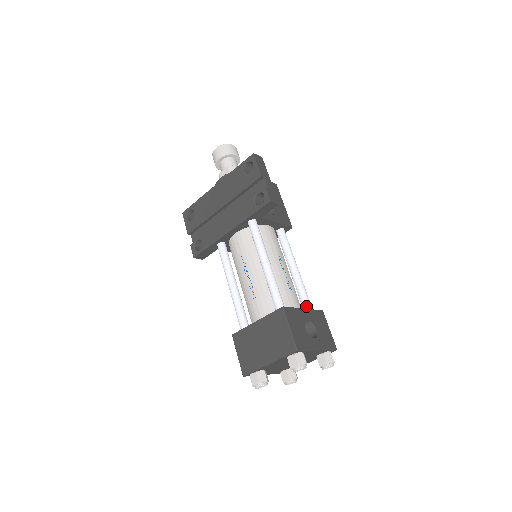
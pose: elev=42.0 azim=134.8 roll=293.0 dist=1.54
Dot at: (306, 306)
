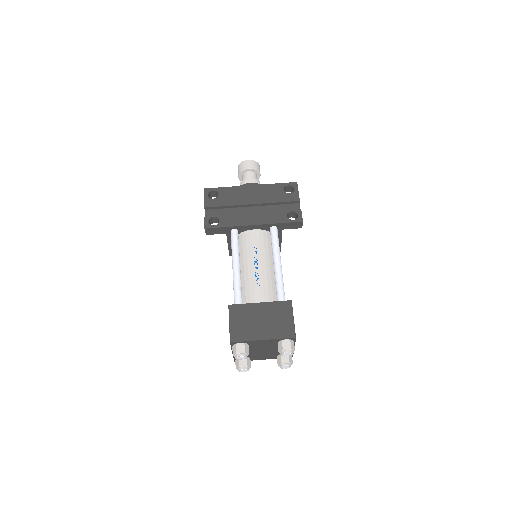
Dot at: occluded
